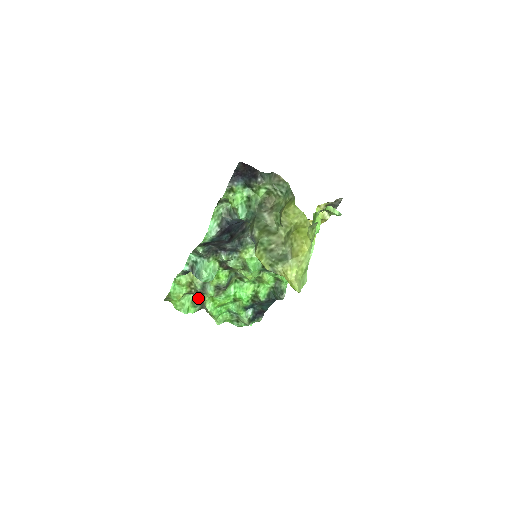
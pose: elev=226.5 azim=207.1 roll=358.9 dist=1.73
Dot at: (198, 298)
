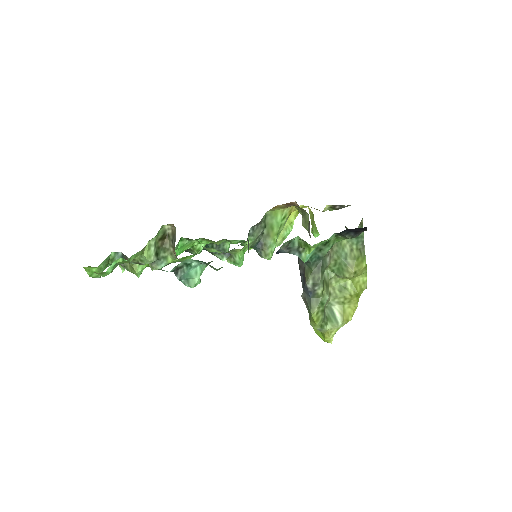
Dot at: (121, 257)
